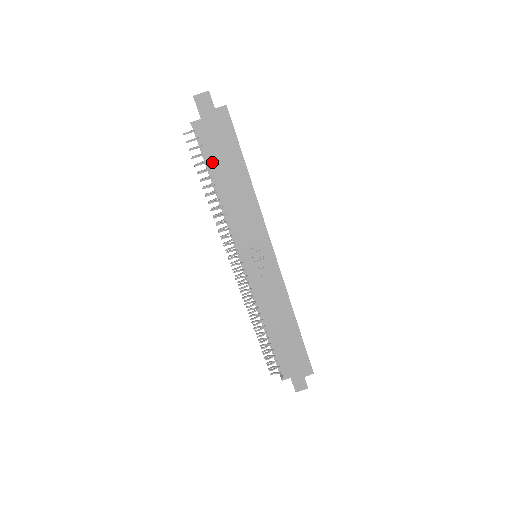
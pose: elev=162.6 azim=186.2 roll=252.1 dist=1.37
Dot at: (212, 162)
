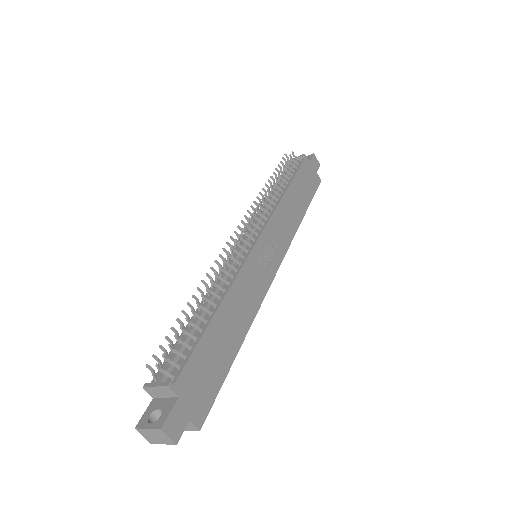
Dot at: (297, 178)
